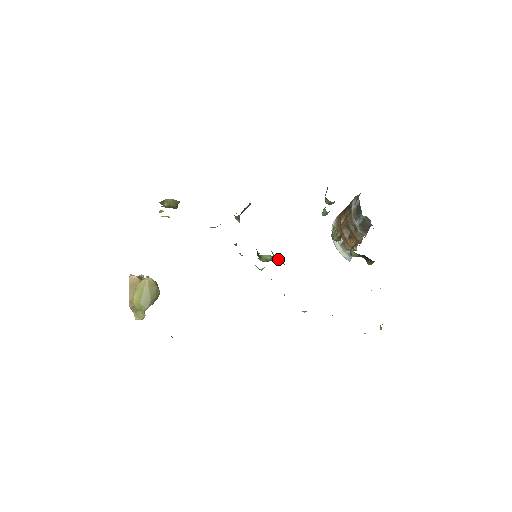
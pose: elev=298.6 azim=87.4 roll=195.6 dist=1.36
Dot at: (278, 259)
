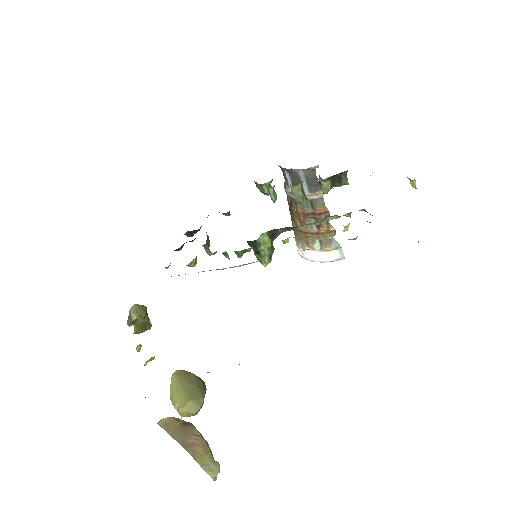
Dot at: (275, 233)
